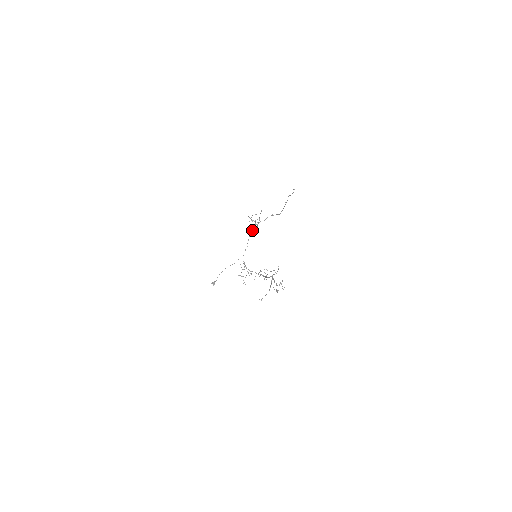
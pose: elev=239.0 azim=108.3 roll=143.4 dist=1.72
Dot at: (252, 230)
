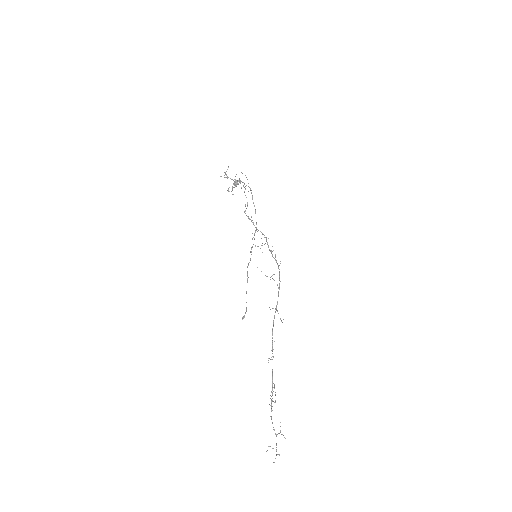
Dot at: occluded
